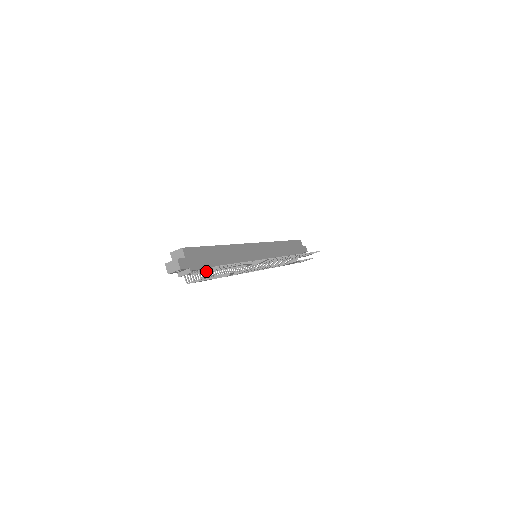
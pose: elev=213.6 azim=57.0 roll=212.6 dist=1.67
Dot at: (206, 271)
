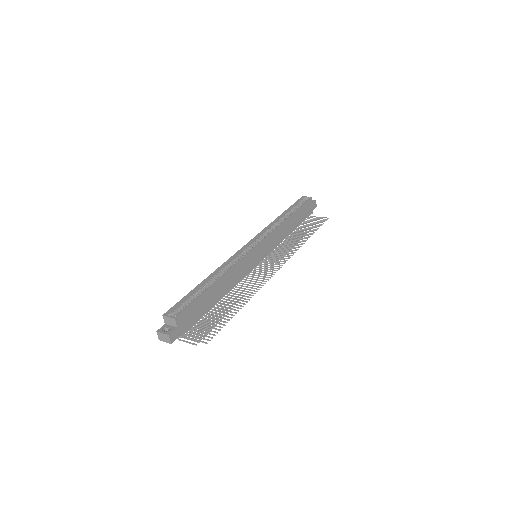
Dot at: occluded
